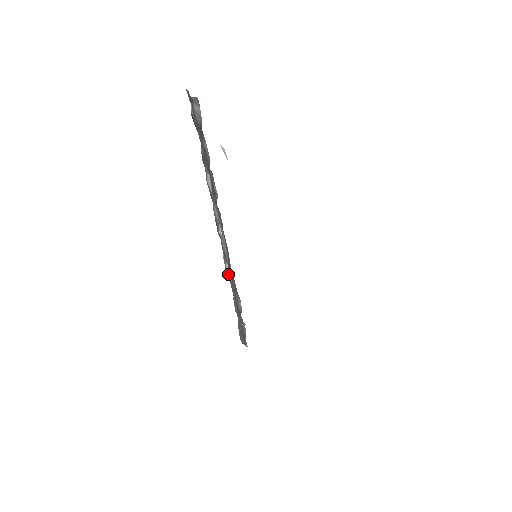
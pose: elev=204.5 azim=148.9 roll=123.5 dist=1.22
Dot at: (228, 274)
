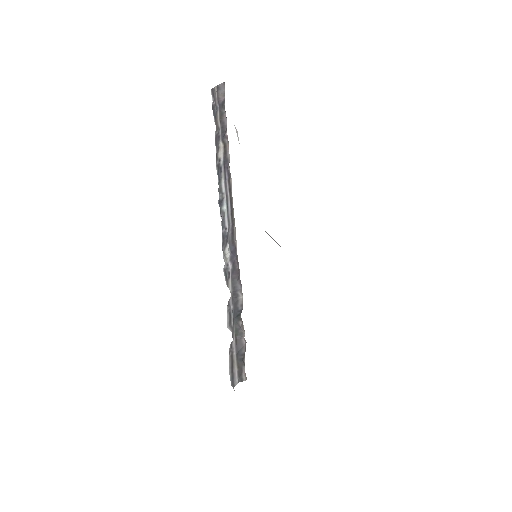
Dot at: (226, 262)
